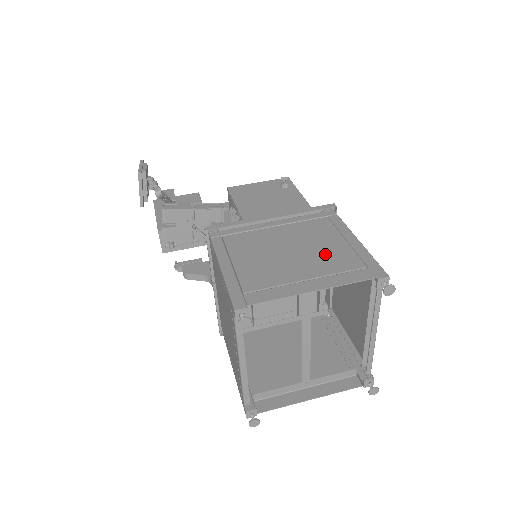
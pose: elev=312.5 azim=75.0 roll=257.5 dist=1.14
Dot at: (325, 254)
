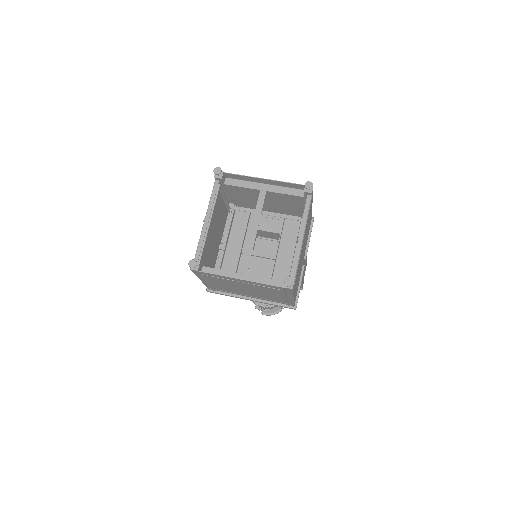
Dot at: occluded
